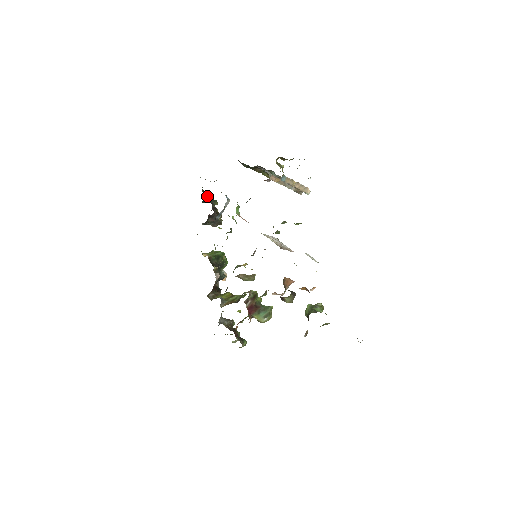
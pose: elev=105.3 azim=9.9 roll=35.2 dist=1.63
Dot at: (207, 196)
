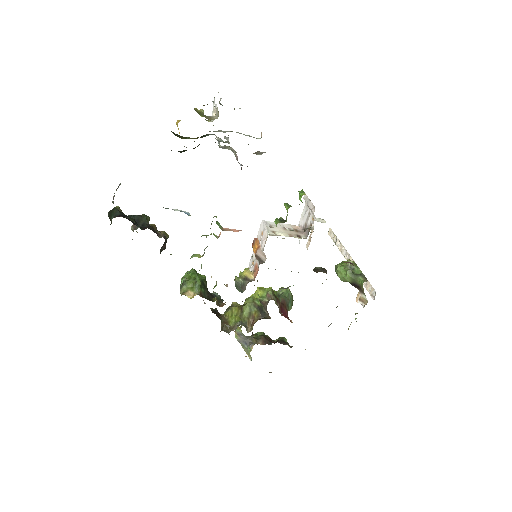
Dot at: occluded
